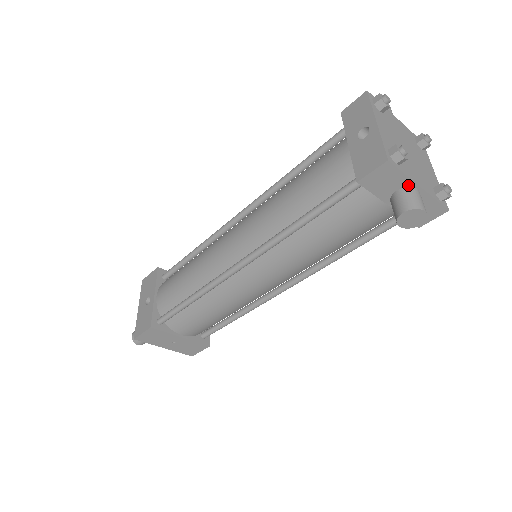
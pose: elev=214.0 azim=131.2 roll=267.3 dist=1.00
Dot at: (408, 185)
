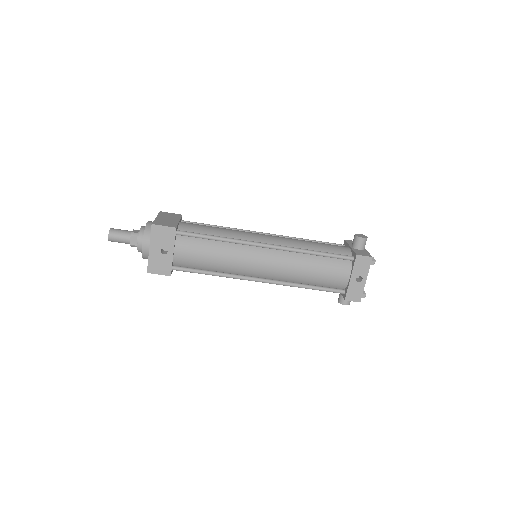
Dot at: occluded
